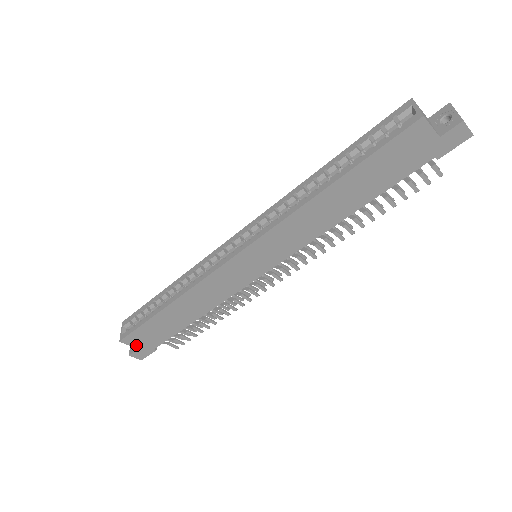
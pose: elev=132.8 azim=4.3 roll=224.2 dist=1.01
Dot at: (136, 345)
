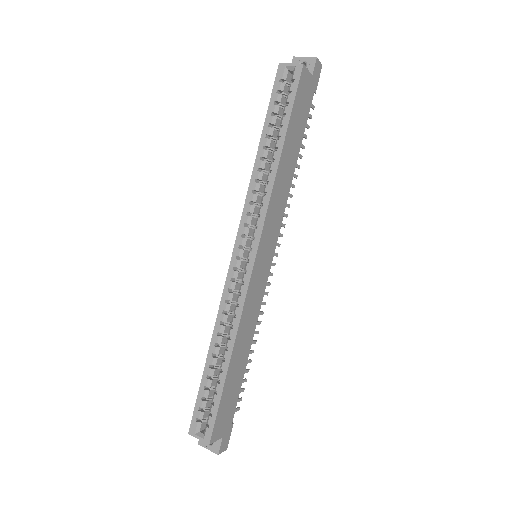
Dot at: (220, 435)
